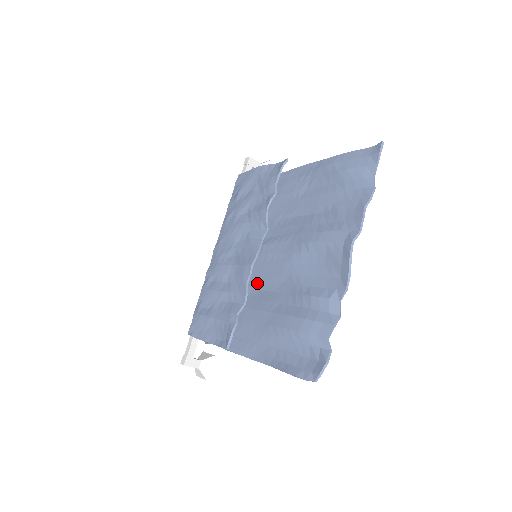
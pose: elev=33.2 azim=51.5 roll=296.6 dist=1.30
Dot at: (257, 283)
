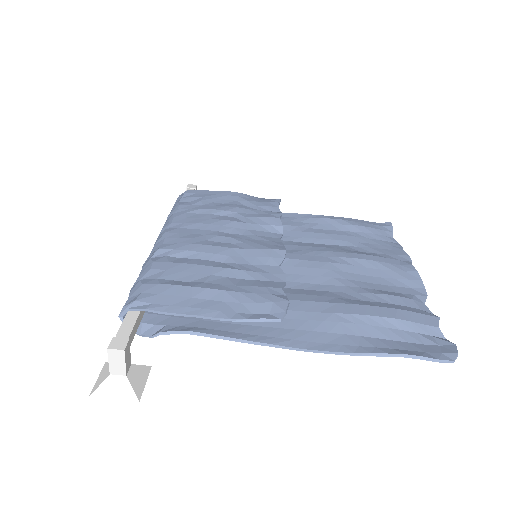
Dot at: occluded
